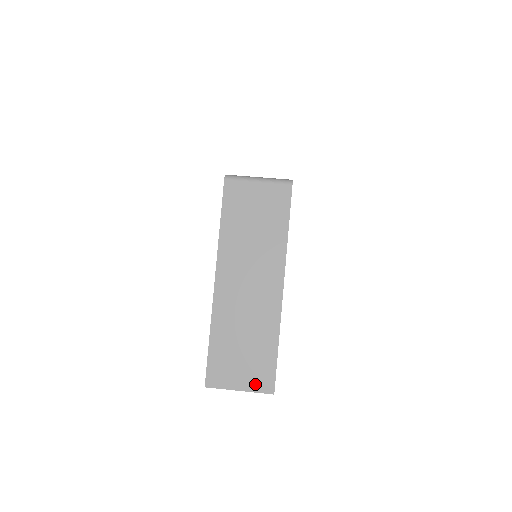
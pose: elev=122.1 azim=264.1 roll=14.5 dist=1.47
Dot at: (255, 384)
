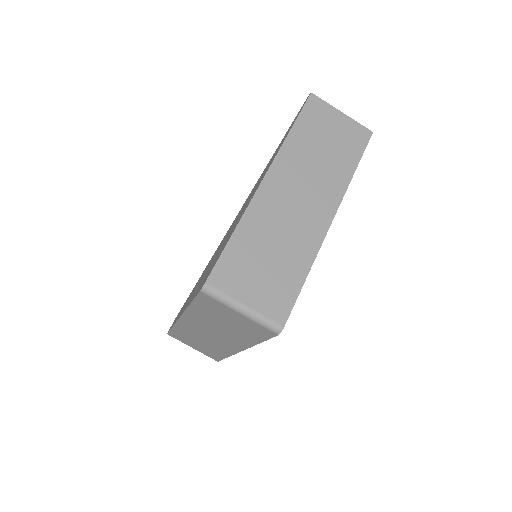
Dot at: (205, 353)
